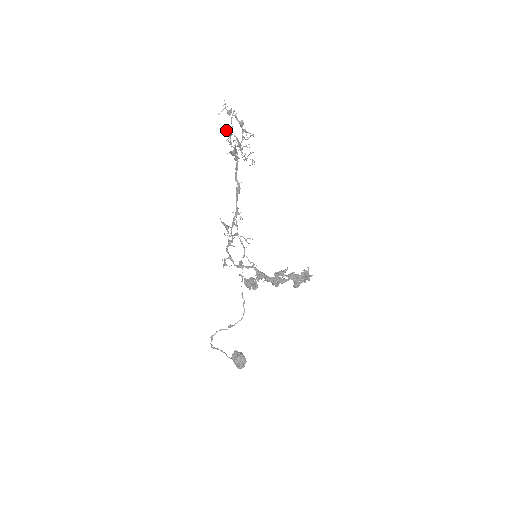
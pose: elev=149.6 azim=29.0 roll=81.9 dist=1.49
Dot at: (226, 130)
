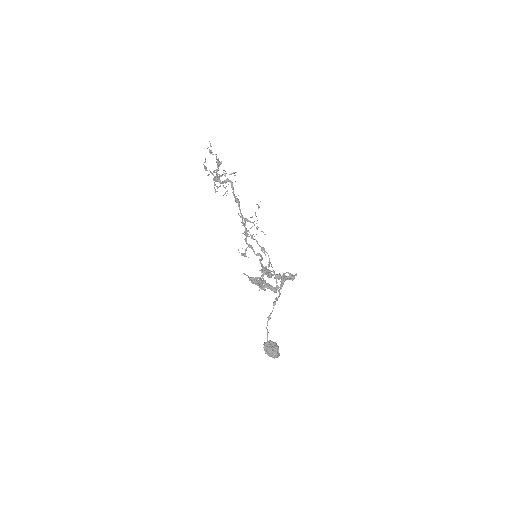
Dot at: (204, 165)
